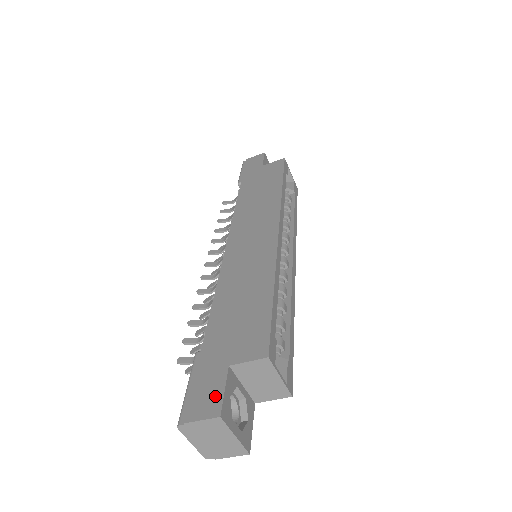
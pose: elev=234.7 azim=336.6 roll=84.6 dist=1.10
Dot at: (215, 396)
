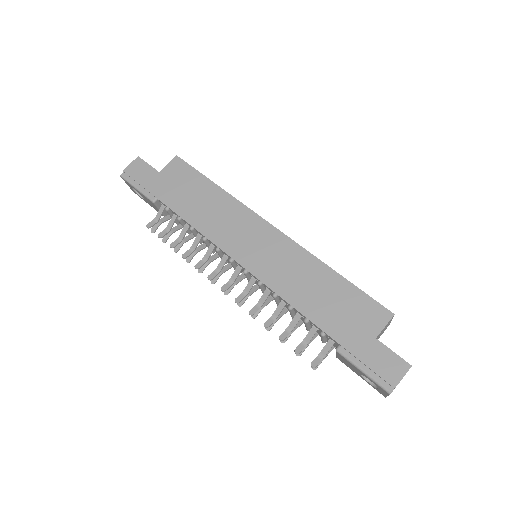
Dot at: (393, 360)
